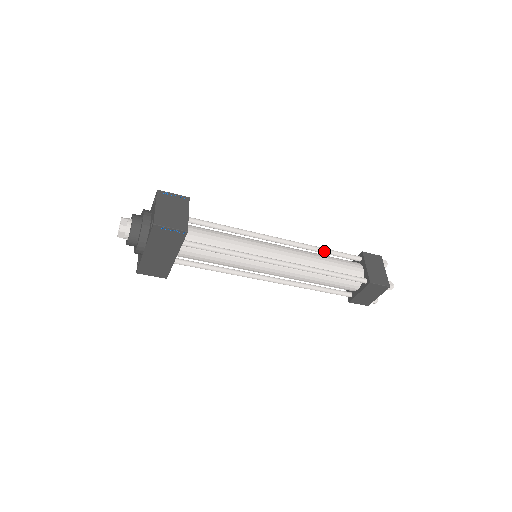
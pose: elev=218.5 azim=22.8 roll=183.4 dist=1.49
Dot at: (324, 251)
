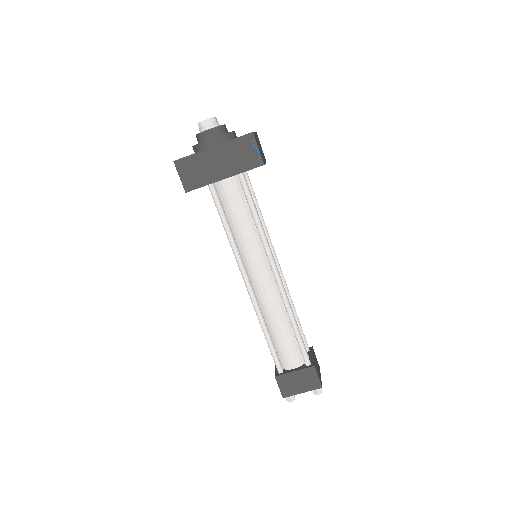
Dot at: (295, 312)
